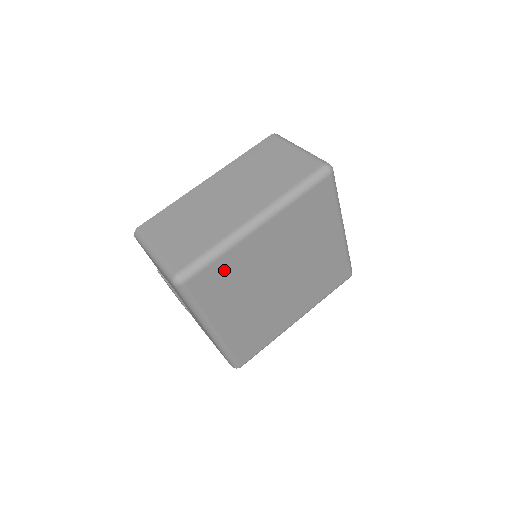
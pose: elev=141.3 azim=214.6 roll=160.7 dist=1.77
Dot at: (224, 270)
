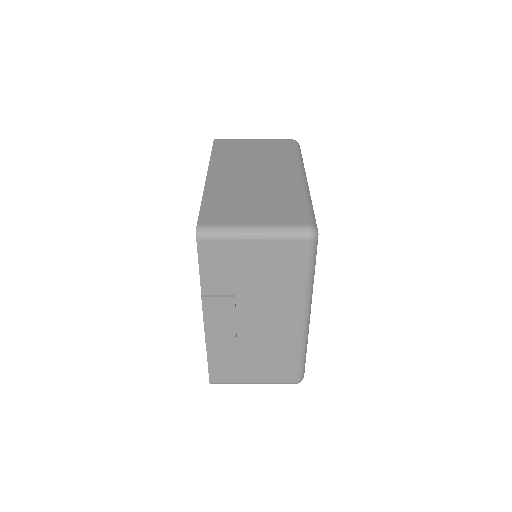
Dot at: occluded
